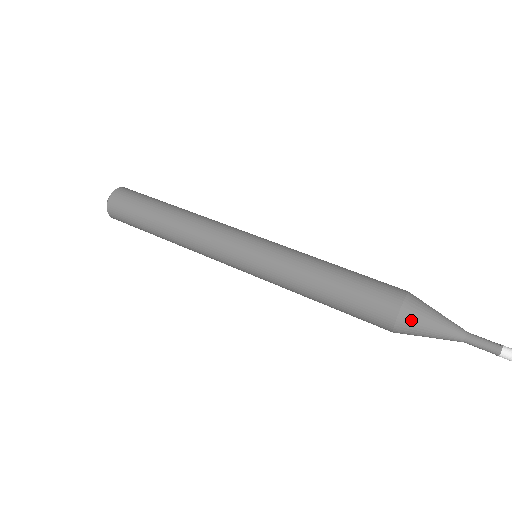
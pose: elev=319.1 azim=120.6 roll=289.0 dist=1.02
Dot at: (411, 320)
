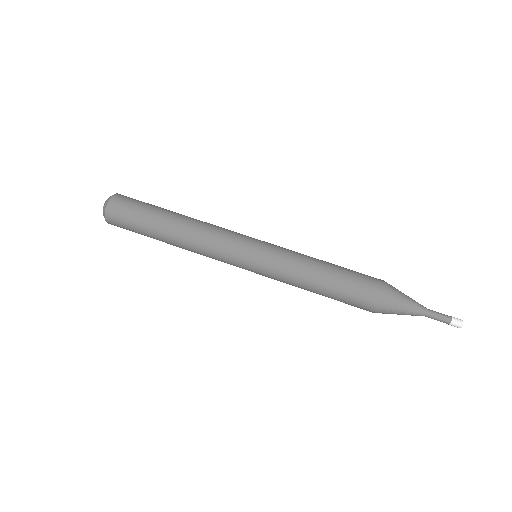
Dot at: (386, 312)
